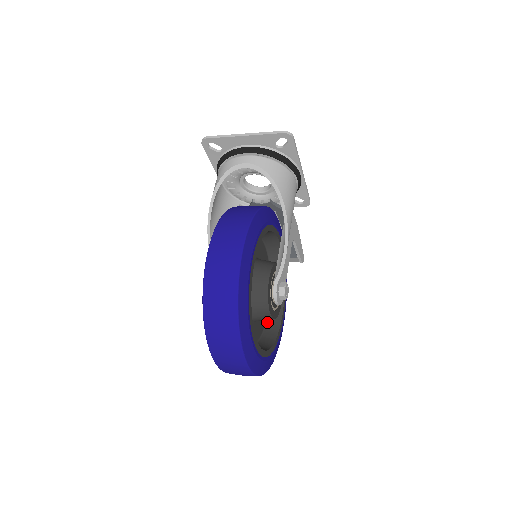
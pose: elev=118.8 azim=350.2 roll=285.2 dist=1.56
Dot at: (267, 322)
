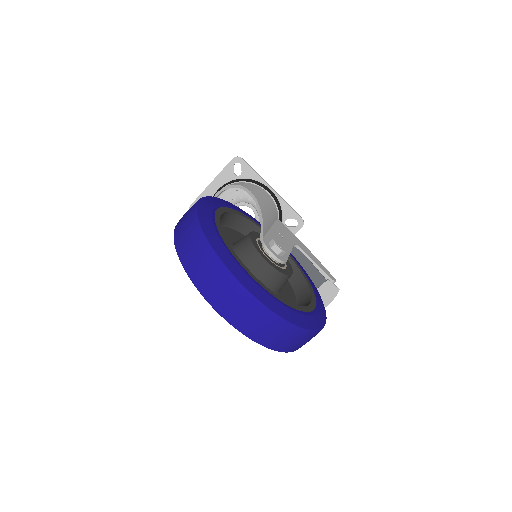
Dot at: occluded
